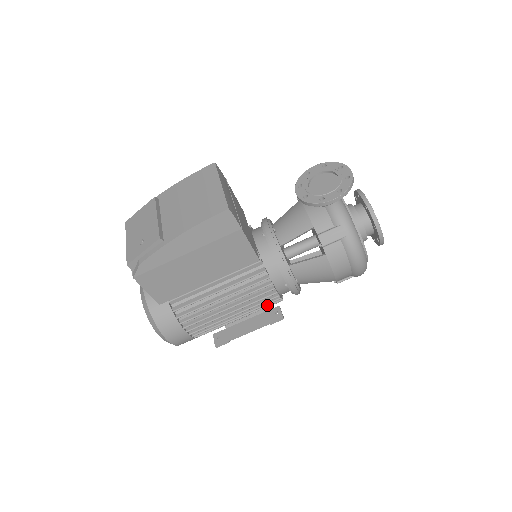
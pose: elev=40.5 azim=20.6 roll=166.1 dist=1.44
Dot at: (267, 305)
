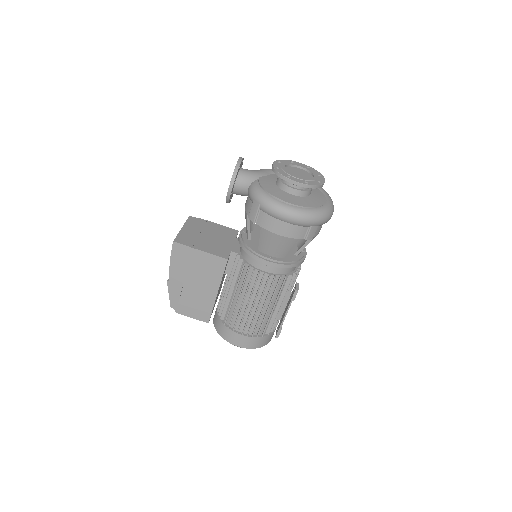
Dot at: (275, 287)
